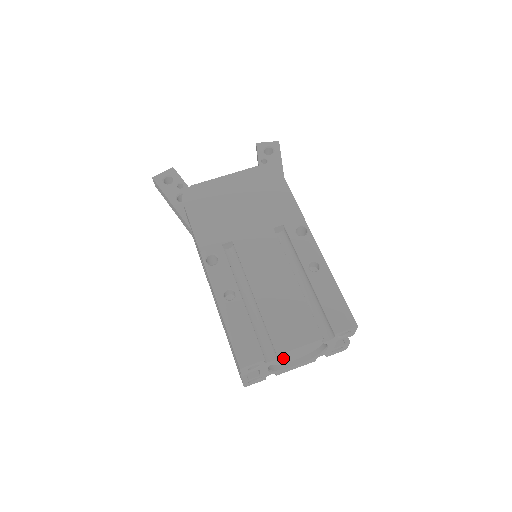
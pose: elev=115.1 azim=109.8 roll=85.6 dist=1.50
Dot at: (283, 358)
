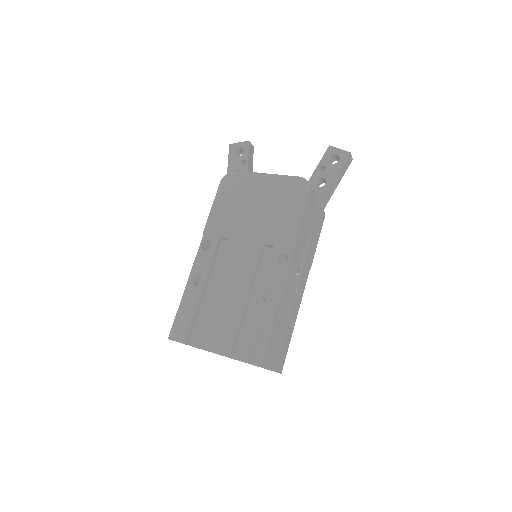
Dot at: occluded
